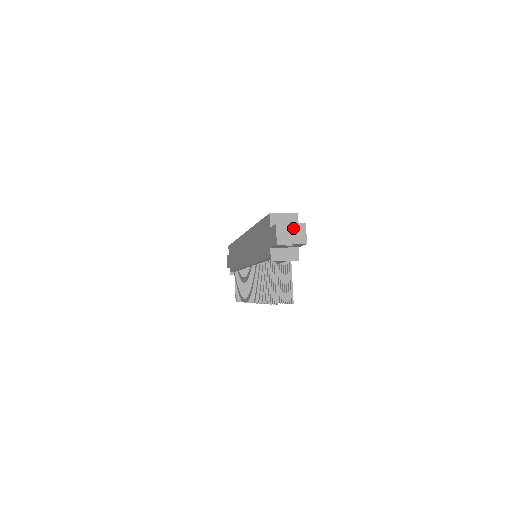
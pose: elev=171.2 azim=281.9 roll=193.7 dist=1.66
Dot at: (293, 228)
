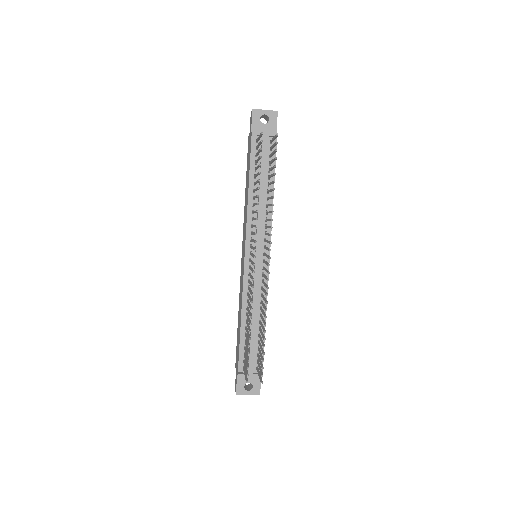
Dot at: occluded
